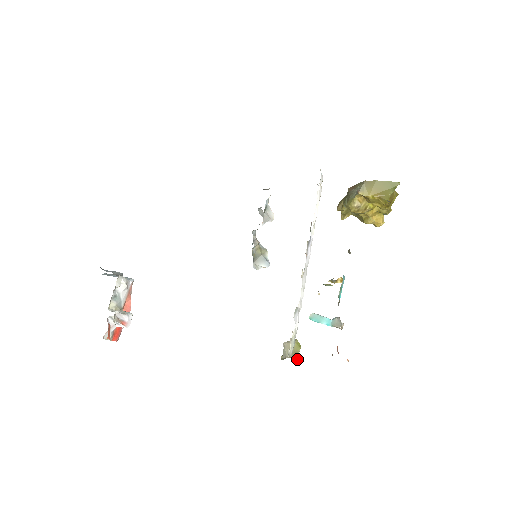
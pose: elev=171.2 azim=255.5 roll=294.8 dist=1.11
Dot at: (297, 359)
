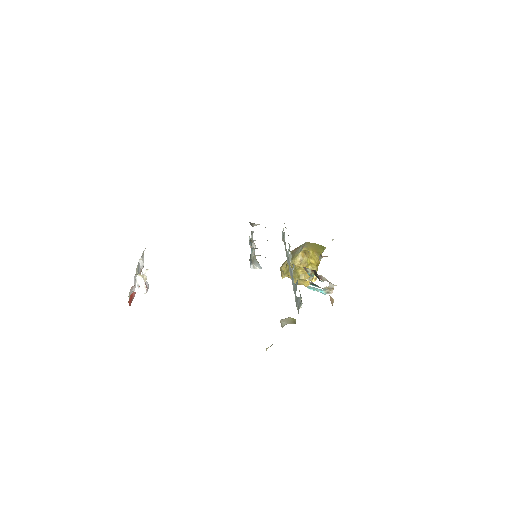
Dot at: occluded
